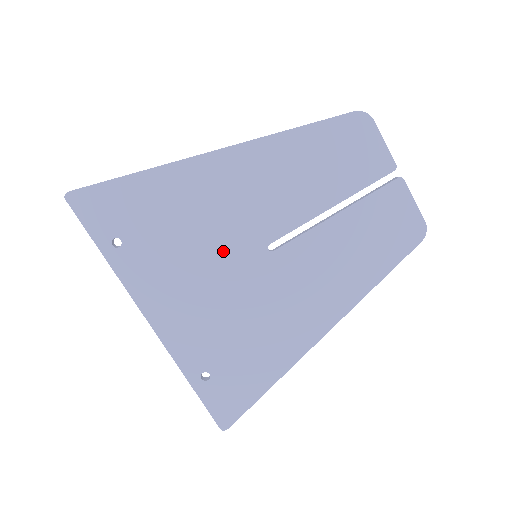
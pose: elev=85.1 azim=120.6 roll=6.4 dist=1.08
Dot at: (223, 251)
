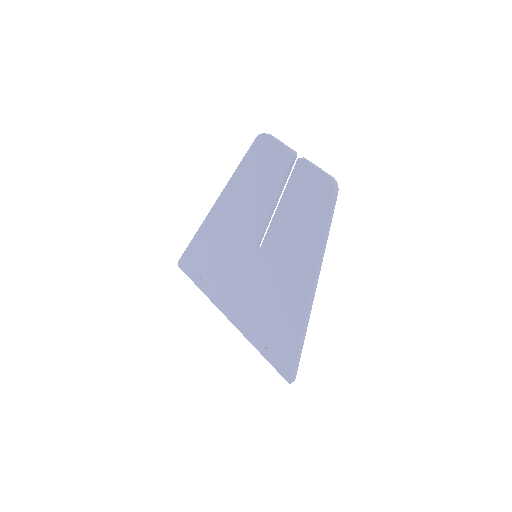
Dot at: (239, 261)
